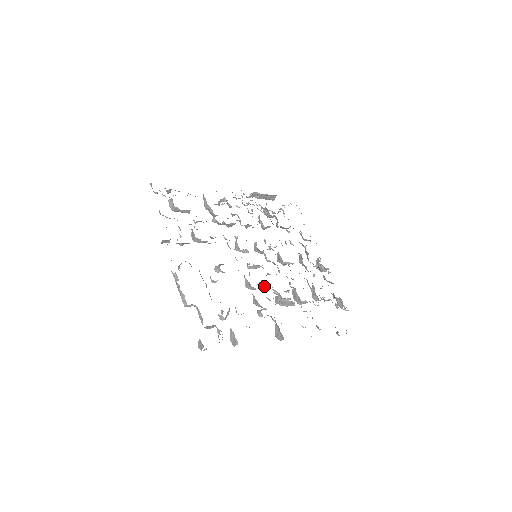
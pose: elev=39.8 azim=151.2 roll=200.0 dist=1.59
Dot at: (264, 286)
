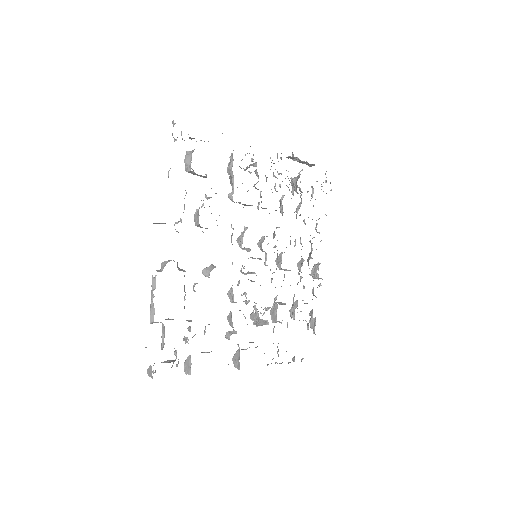
Dot at: (247, 301)
